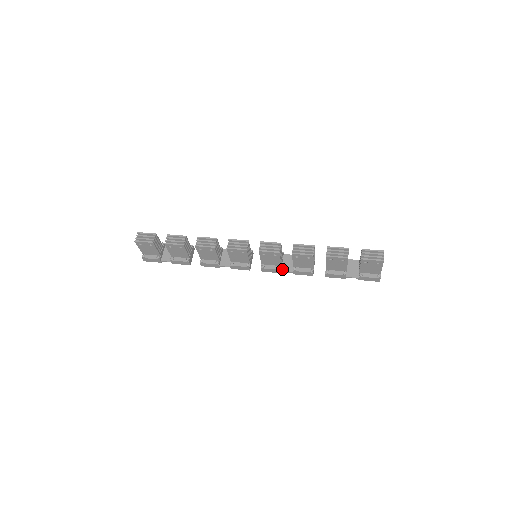
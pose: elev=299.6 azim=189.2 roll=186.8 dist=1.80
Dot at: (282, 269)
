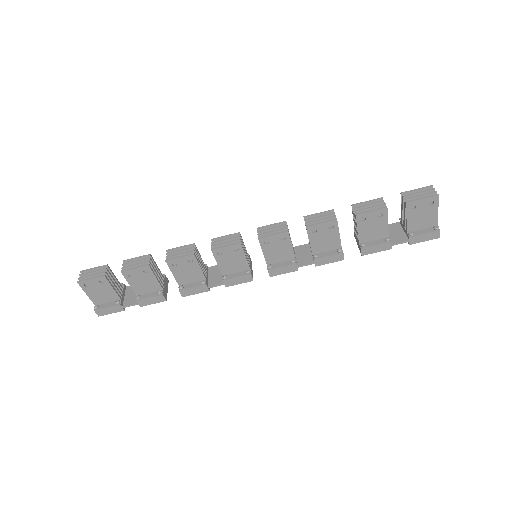
Dot at: (298, 263)
